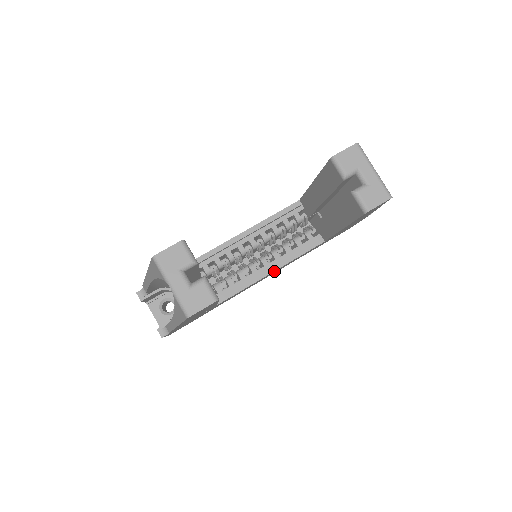
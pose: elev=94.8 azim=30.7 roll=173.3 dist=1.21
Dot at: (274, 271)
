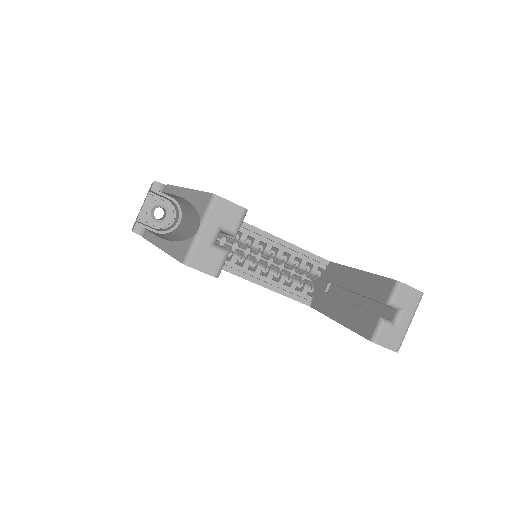
Dot at: occluded
